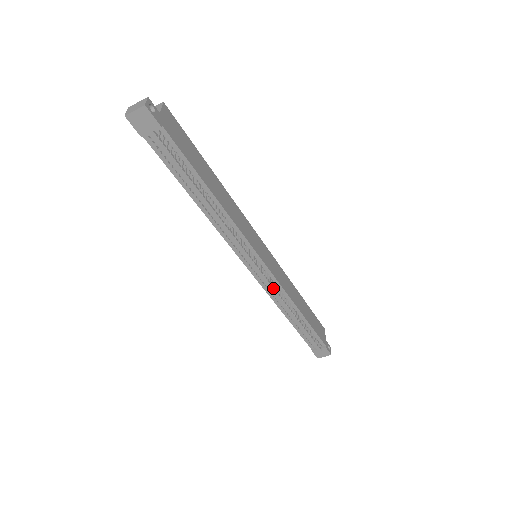
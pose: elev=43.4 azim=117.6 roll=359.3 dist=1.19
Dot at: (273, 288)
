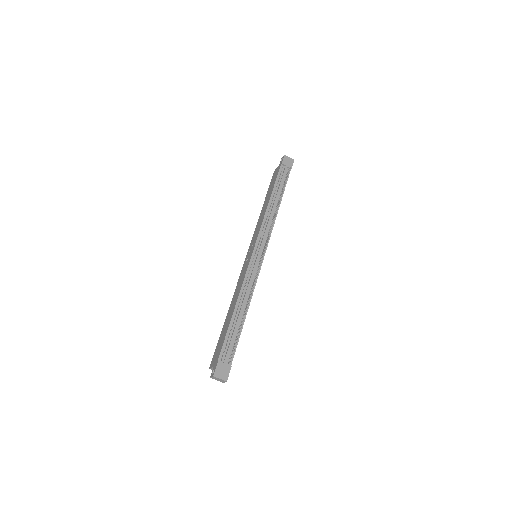
Dot at: (254, 275)
